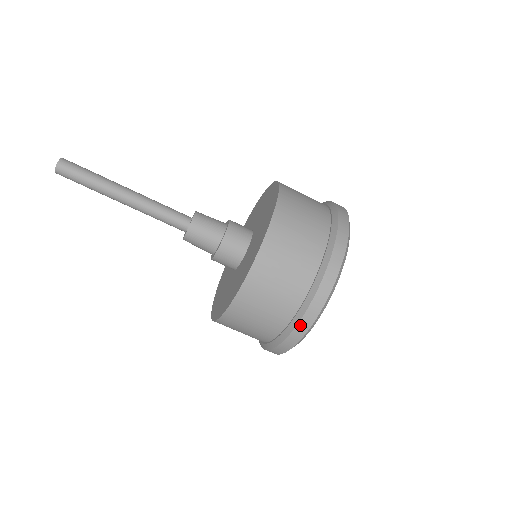
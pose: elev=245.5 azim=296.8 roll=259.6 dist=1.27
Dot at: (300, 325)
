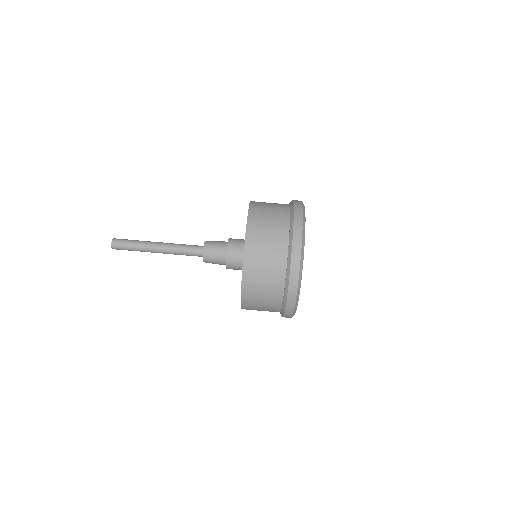
Dot at: (295, 225)
